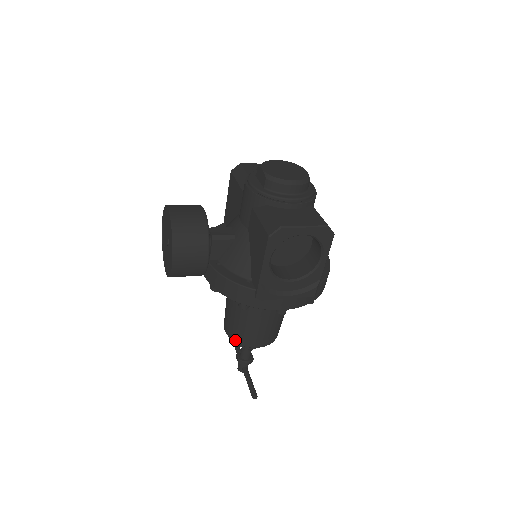
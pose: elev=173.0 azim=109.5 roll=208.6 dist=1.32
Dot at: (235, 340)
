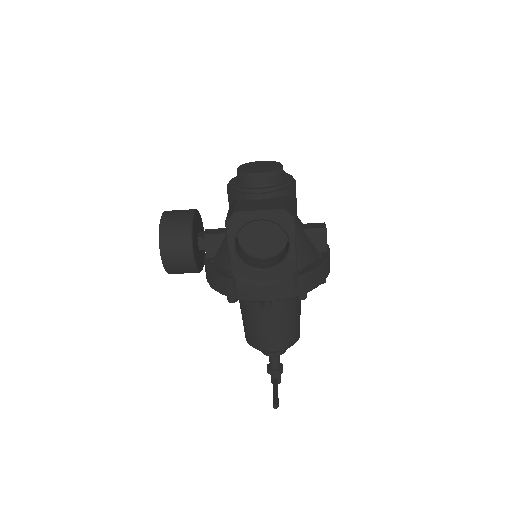
Dot at: (250, 343)
